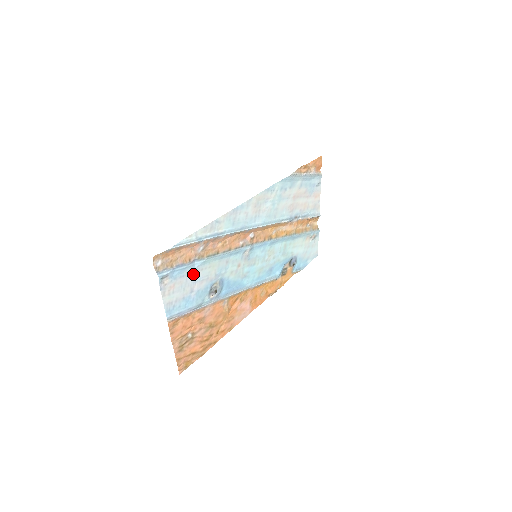
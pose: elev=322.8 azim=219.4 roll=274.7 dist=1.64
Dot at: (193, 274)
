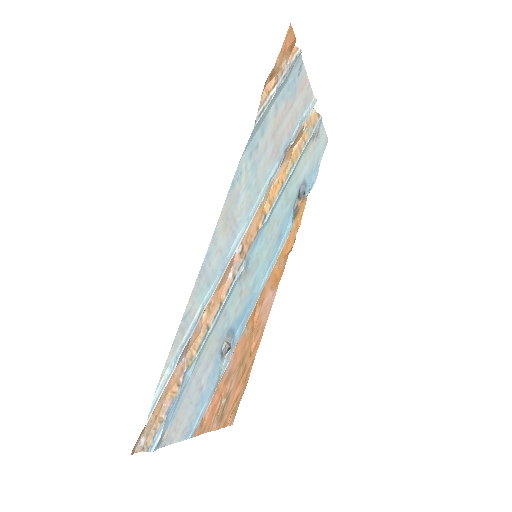
Dot at: (192, 382)
